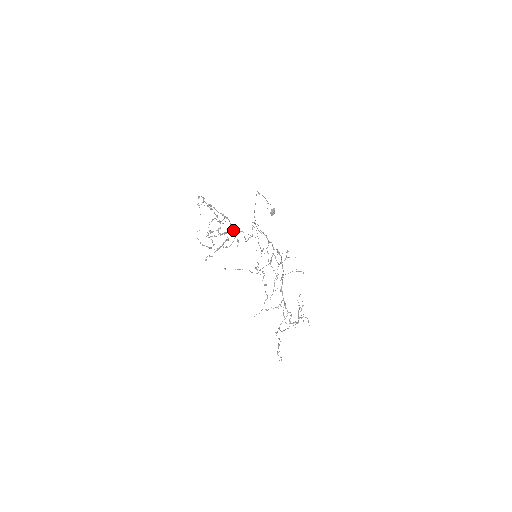
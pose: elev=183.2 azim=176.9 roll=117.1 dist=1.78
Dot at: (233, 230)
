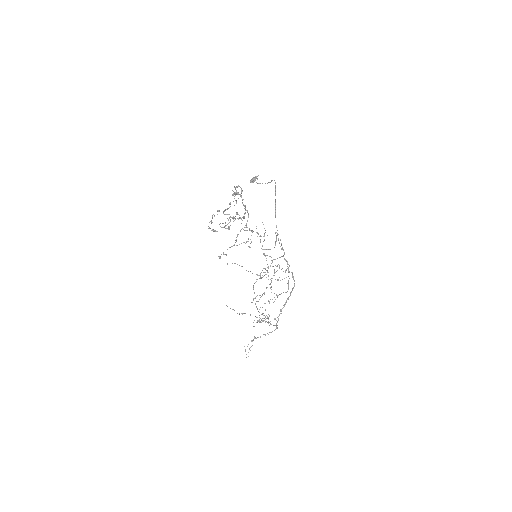
Dot at: (241, 219)
